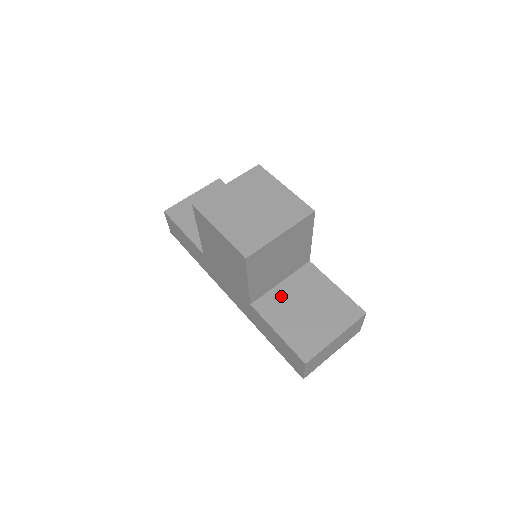
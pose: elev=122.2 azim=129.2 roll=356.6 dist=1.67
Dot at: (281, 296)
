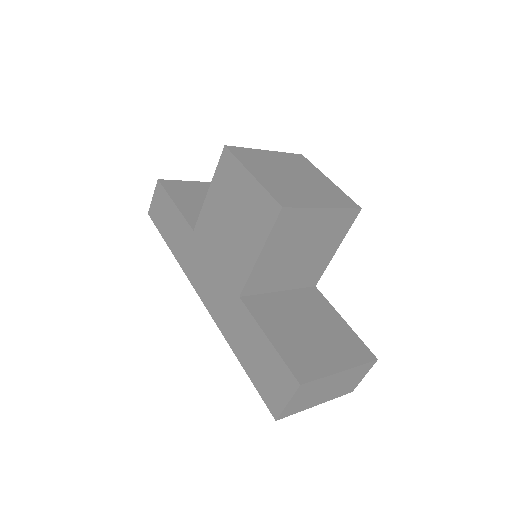
Dot at: (279, 304)
